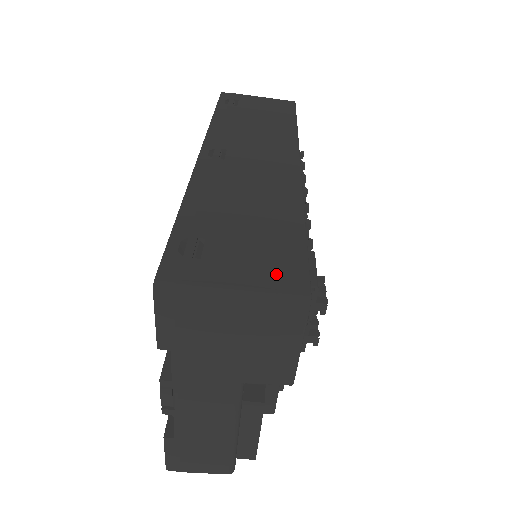
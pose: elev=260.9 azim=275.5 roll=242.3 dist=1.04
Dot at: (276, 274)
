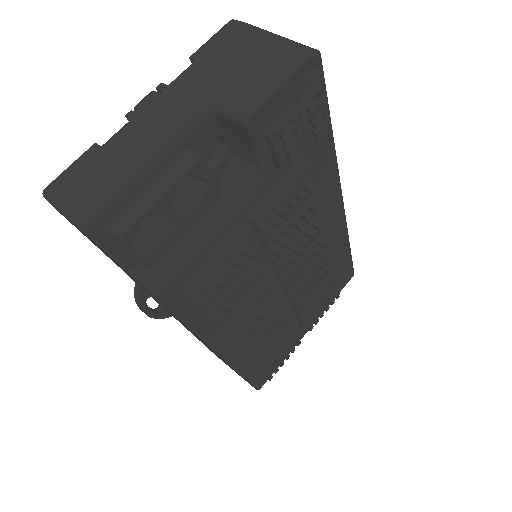
Dot at: occluded
